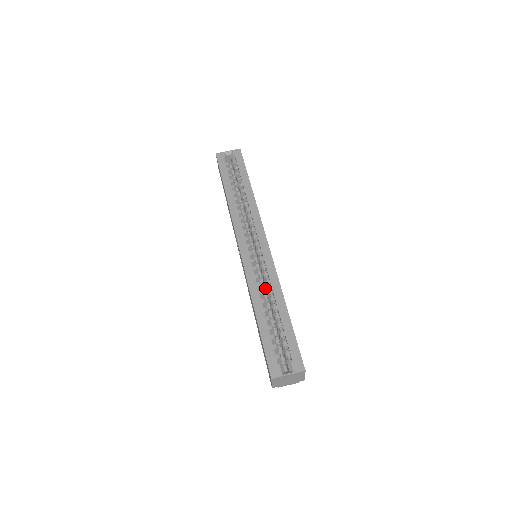
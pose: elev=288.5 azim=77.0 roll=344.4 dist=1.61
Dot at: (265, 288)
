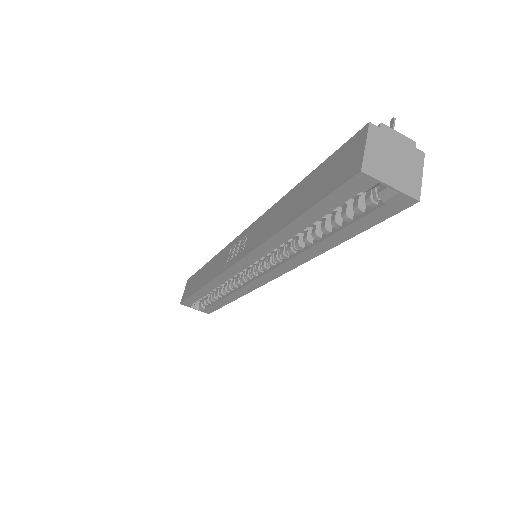
Dot at: occluded
